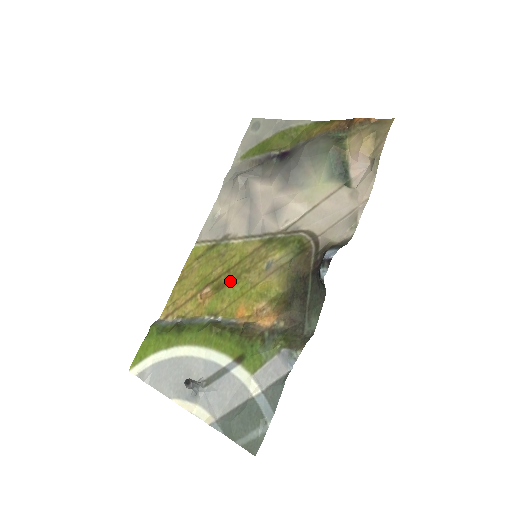
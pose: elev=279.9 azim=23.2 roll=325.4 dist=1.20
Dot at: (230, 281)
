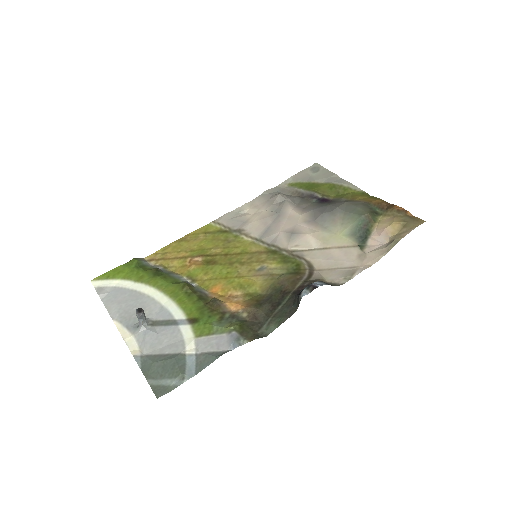
Dot at: (222, 263)
